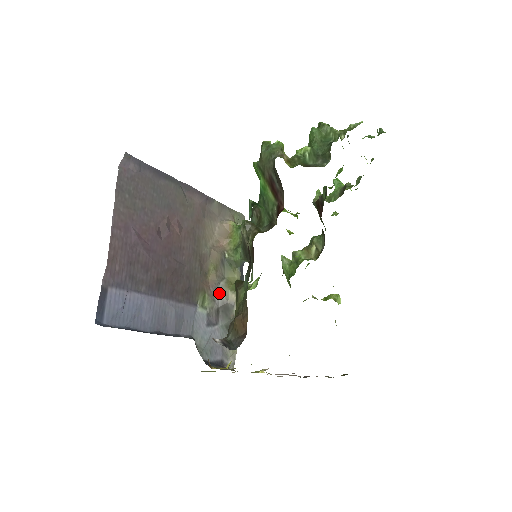
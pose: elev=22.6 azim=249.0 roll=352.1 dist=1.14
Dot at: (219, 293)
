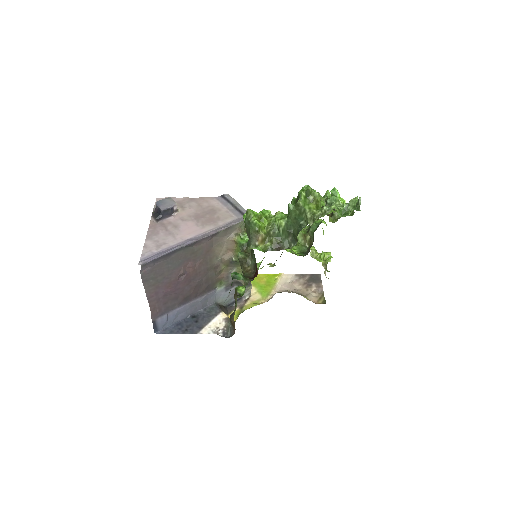
Dot at: (231, 277)
